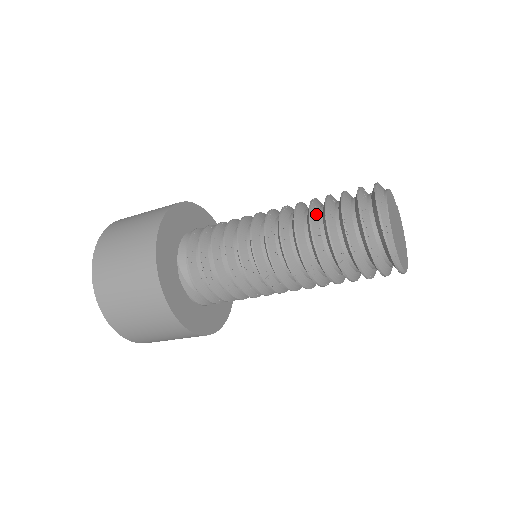
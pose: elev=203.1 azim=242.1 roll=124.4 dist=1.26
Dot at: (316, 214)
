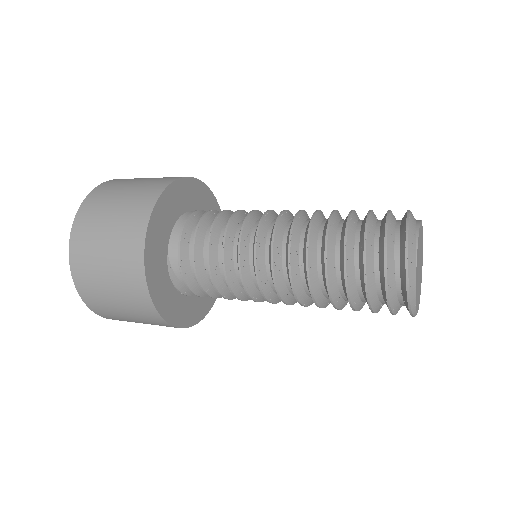
Dot at: (333, 237)
